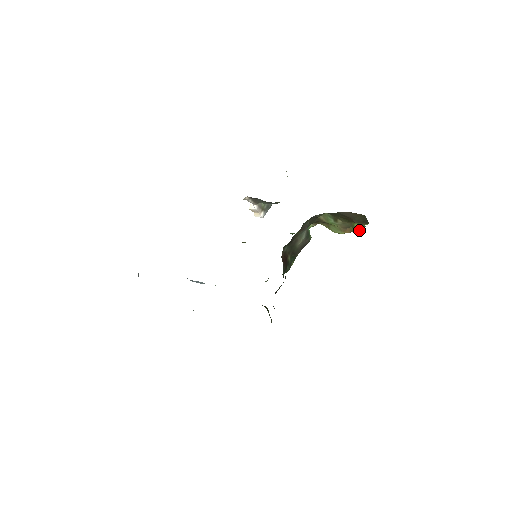
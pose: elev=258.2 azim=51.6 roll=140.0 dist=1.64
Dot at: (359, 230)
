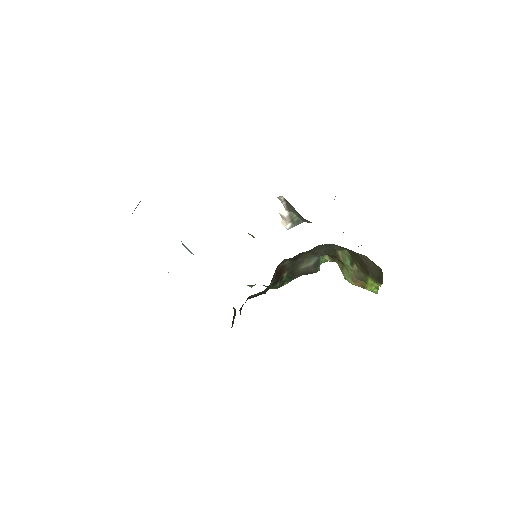
Dot at: (371, 290)
